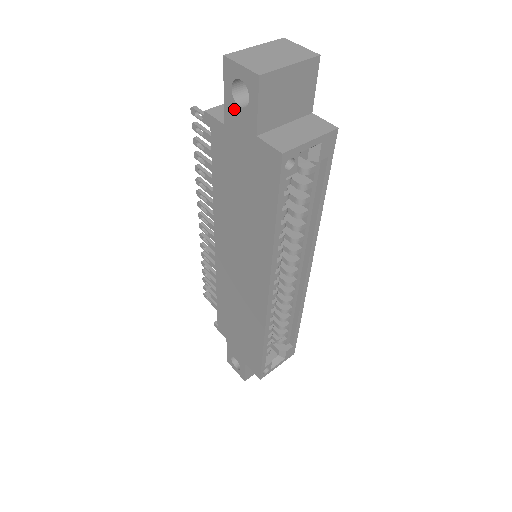
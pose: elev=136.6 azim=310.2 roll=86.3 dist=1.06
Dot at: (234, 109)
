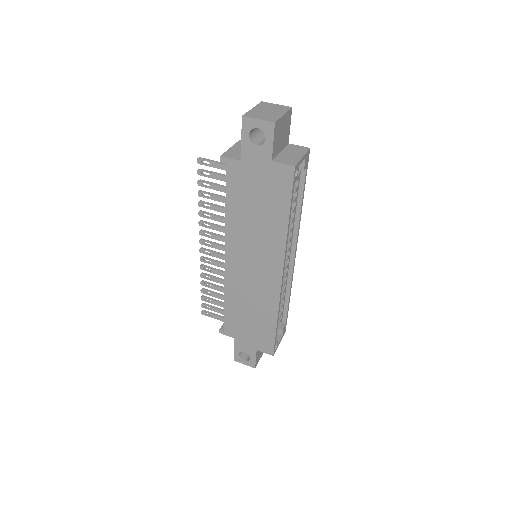
Dot at: (251, 148)
